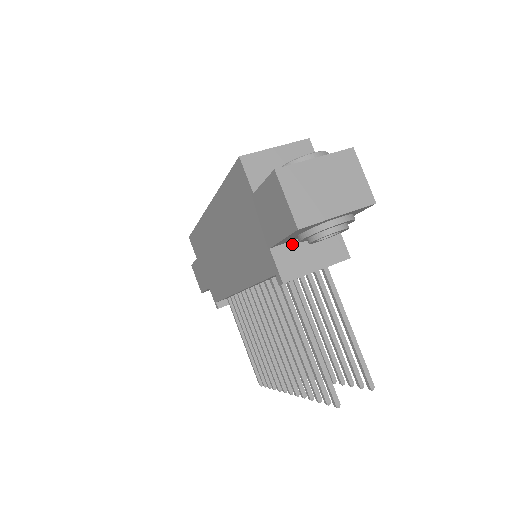
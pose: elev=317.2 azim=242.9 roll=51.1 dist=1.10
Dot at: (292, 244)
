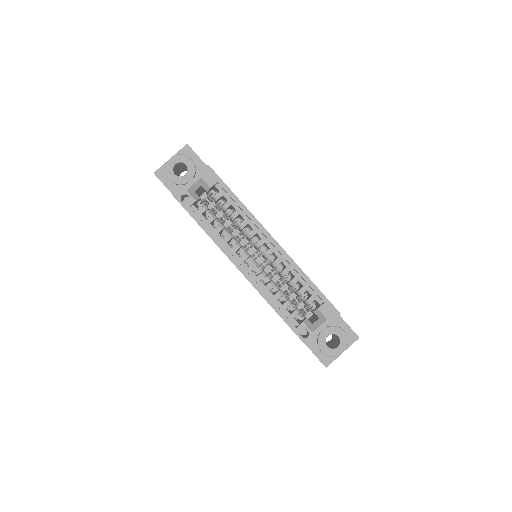
Dot at: occluded
